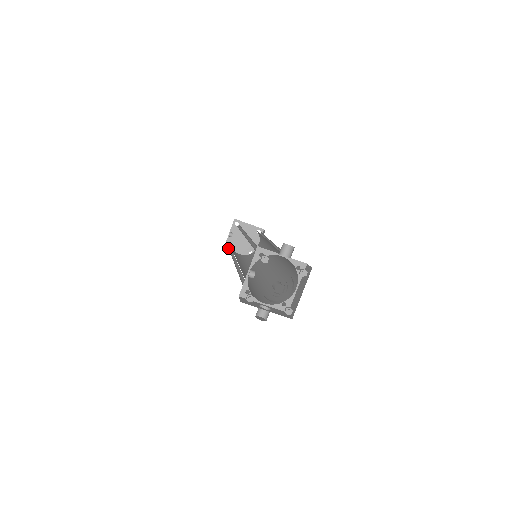
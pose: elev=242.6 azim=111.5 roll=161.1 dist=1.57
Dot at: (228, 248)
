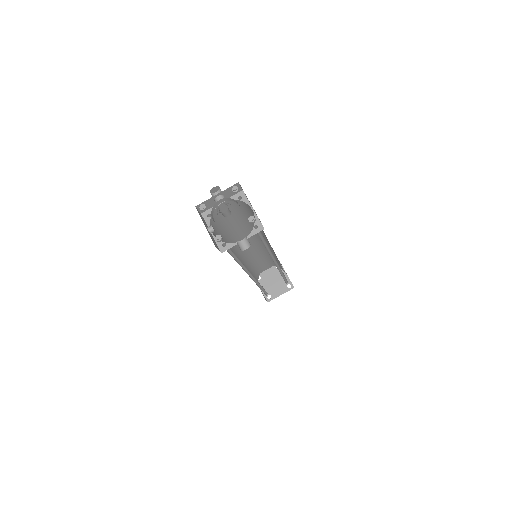
Dot at: (270, 299)
